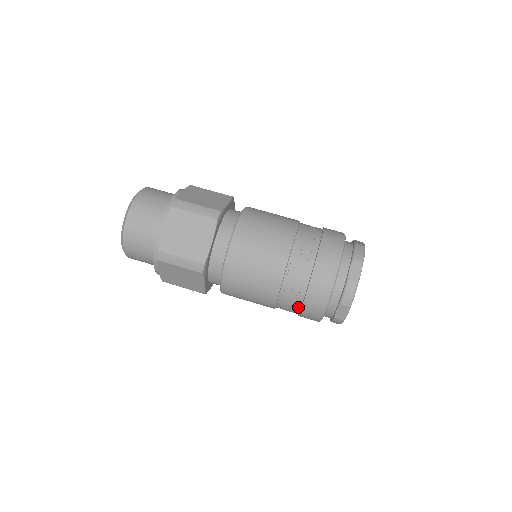
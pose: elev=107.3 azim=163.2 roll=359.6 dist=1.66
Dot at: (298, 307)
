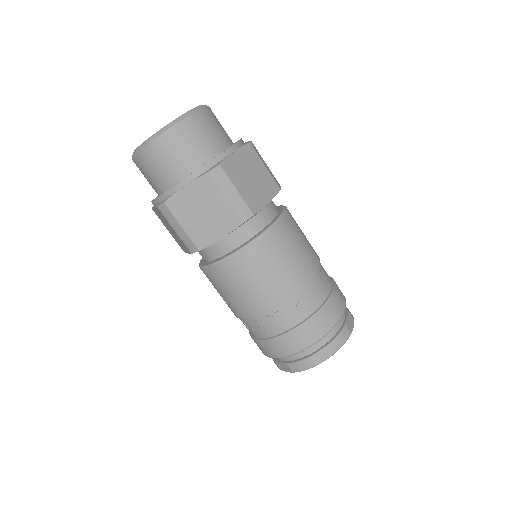
Dot at: (253, 335)
